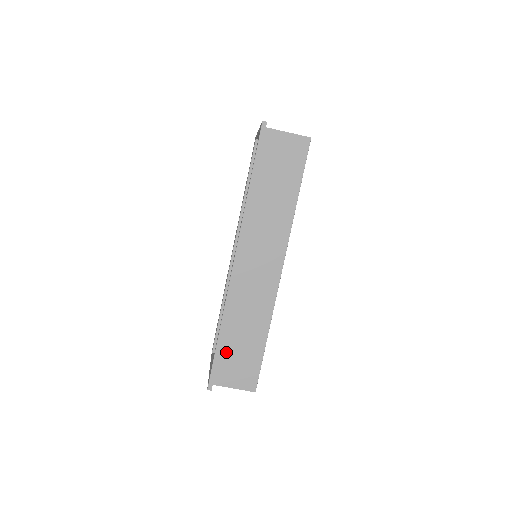
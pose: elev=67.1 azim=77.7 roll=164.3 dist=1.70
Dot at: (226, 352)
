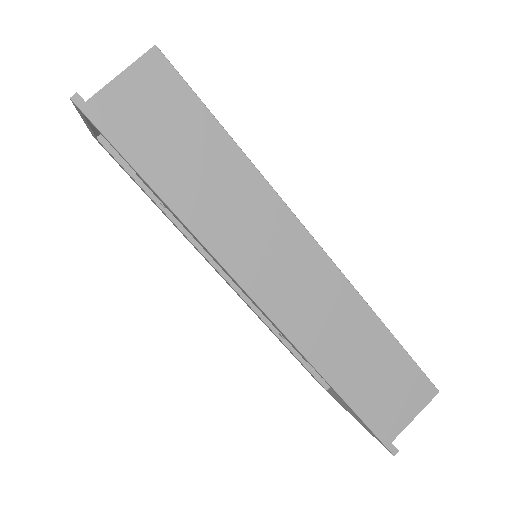
Dot at: (365, 397)
